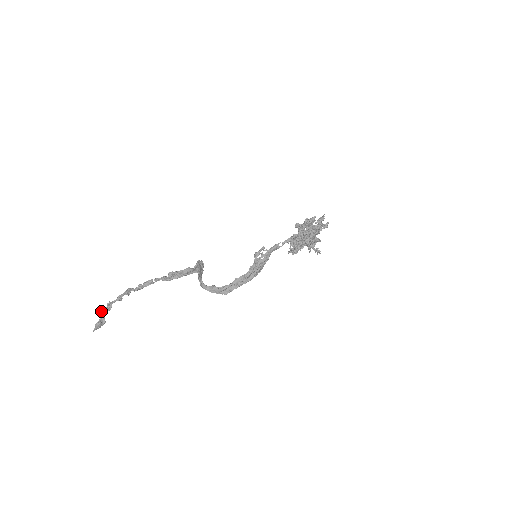
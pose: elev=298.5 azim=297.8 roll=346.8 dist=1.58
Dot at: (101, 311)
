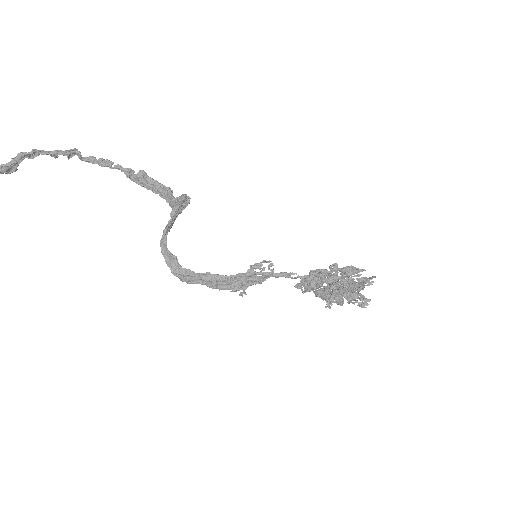
Dot at: (18, 153)
